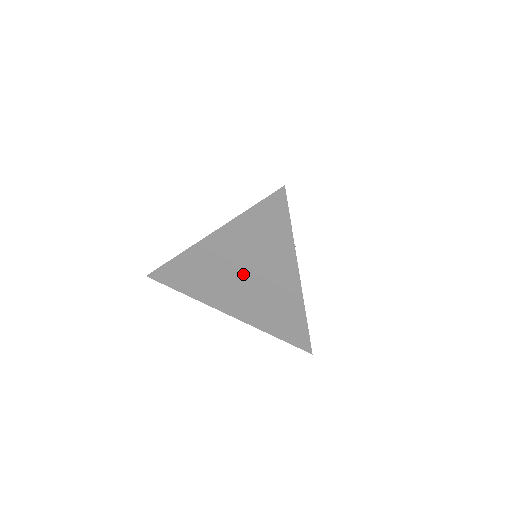
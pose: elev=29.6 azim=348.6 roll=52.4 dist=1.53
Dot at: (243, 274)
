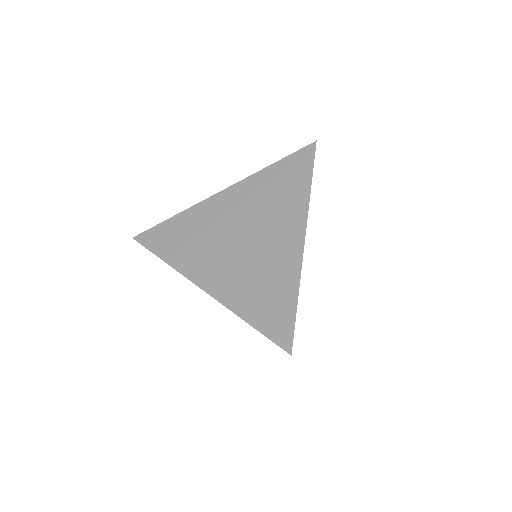
Dot at: (243, 232)
